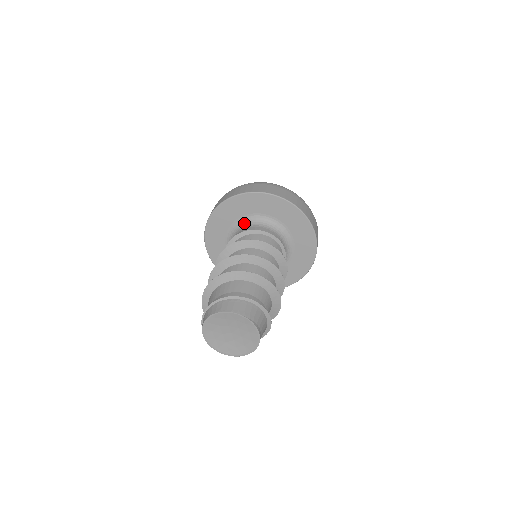
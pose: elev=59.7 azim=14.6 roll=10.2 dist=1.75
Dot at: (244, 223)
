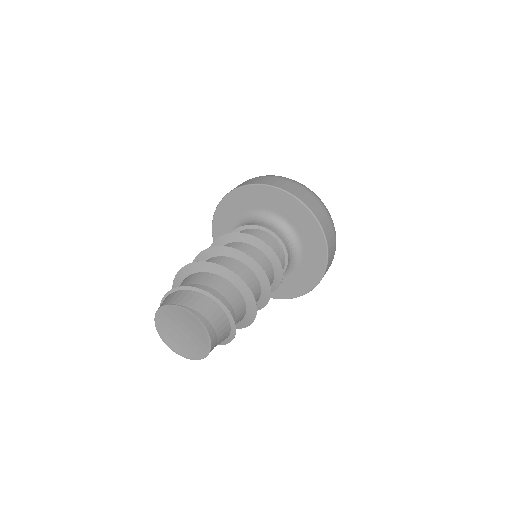
Dot at: occluded
